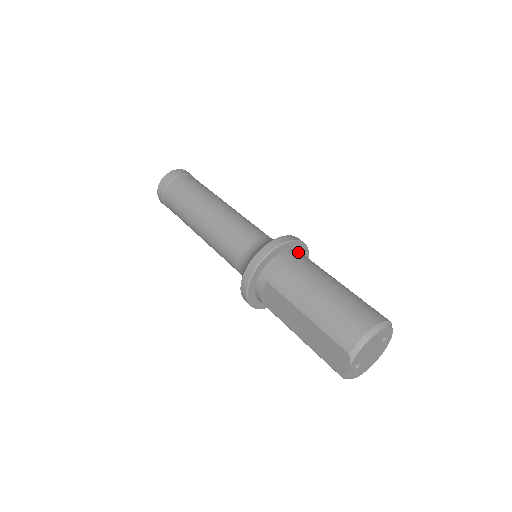
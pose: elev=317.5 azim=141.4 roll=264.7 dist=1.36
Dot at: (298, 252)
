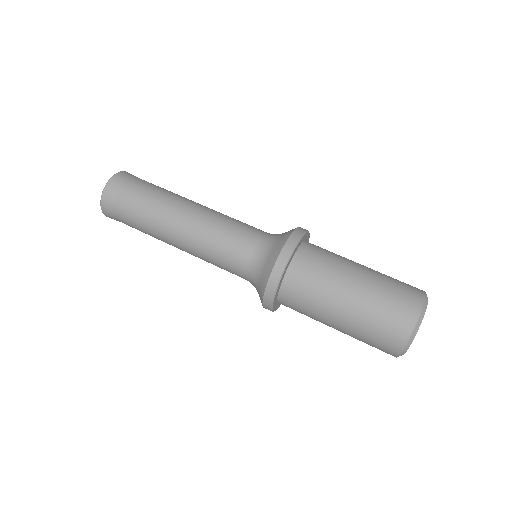
Dot at: (295, 268)
